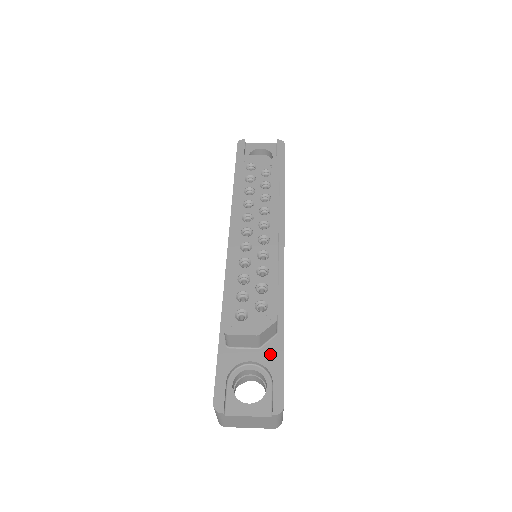
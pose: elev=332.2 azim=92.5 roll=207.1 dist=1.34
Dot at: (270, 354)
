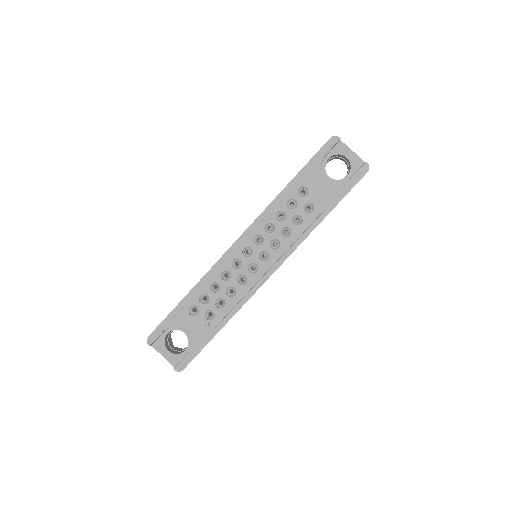
Dot at: (200, 336)
